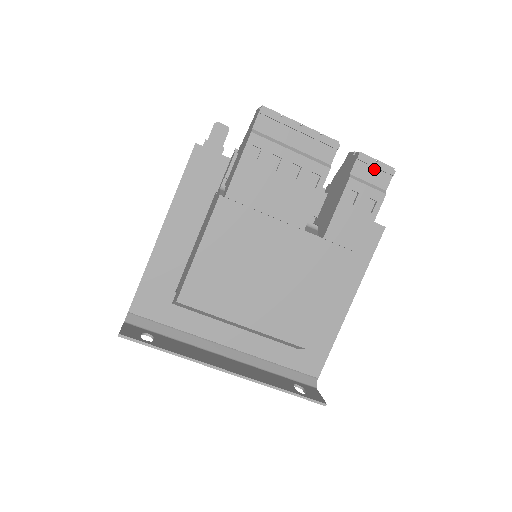
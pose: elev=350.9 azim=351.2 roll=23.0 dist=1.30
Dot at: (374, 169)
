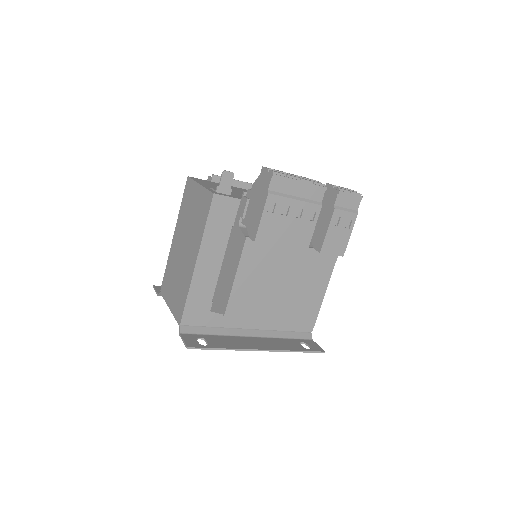
Dot at: (349, 198)
